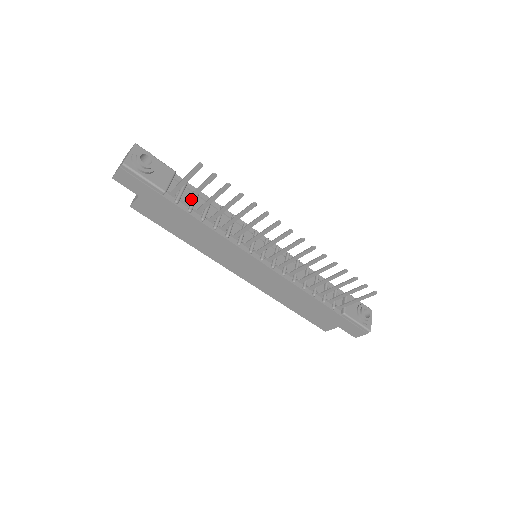
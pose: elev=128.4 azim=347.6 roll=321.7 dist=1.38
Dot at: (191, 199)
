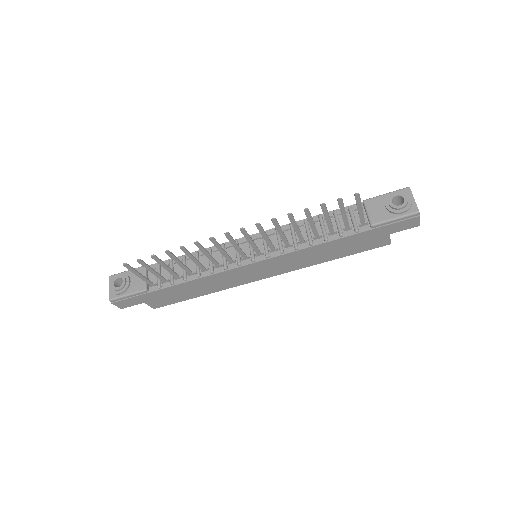
Dot at: (162, 278)
